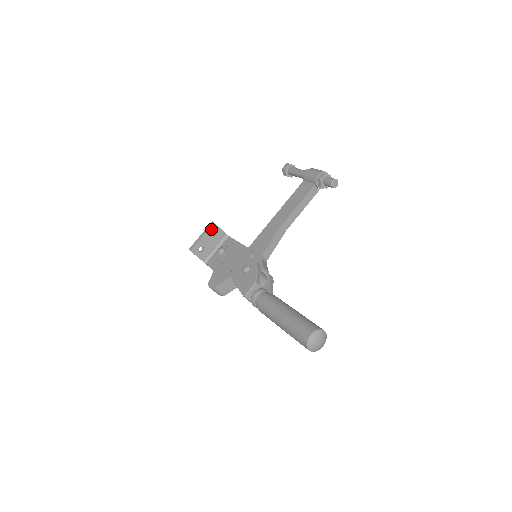
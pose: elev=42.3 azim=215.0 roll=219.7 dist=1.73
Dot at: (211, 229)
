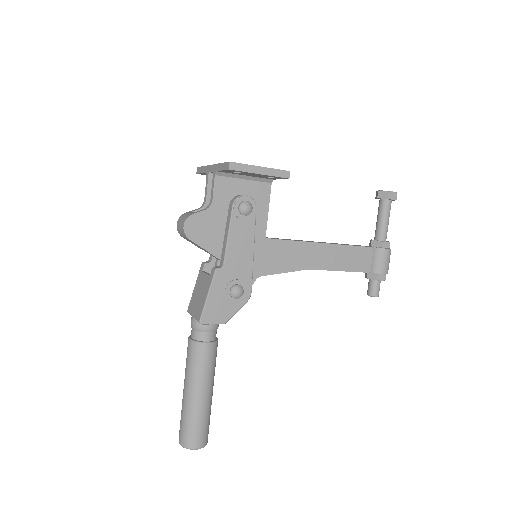
Dot at: (277, 176)
